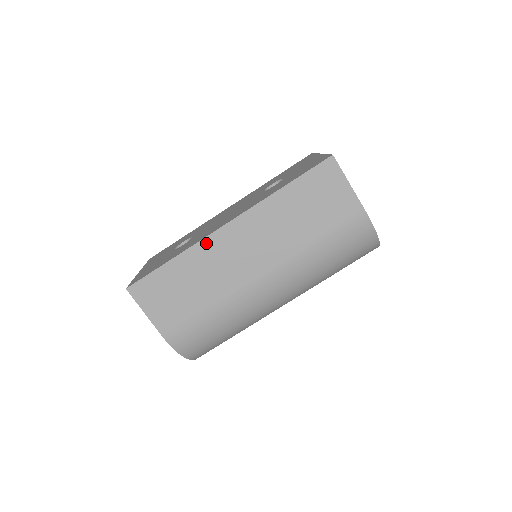
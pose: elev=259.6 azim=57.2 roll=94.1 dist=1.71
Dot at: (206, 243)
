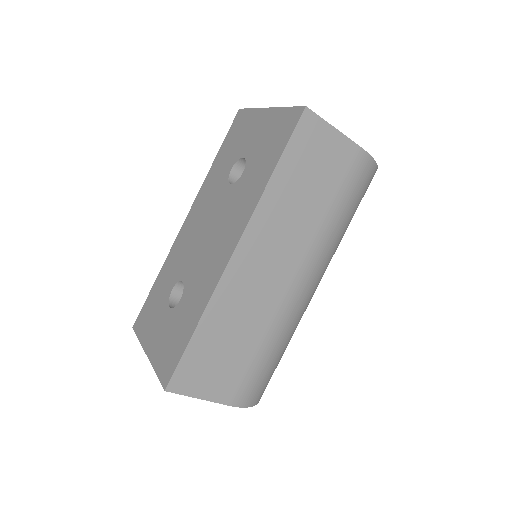
Dot at: (223, 286)
